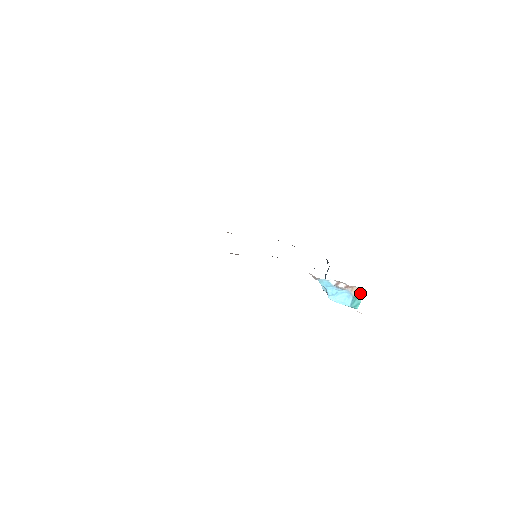
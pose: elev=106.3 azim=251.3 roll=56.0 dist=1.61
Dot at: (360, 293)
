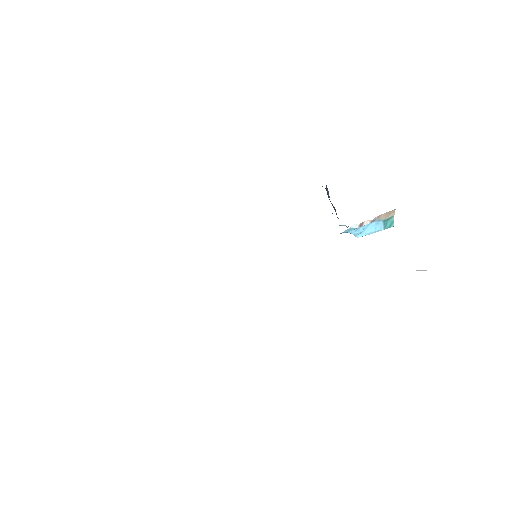
Dot at: (390, 215)
